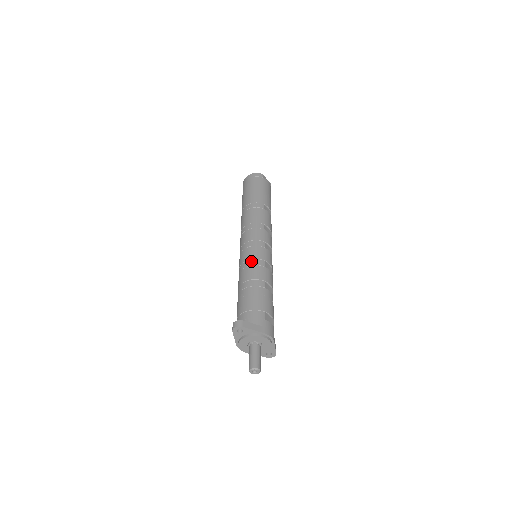
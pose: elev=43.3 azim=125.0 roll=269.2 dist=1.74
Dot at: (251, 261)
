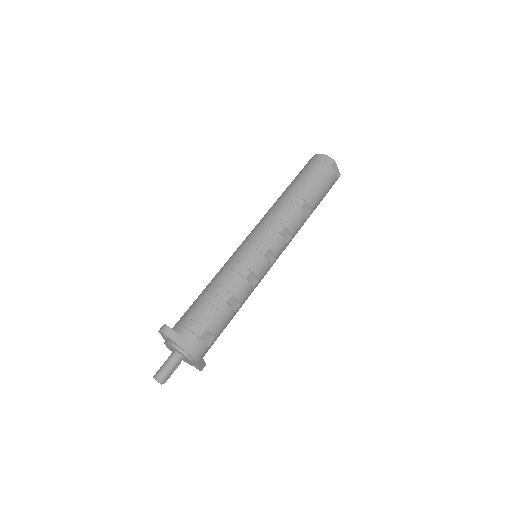
Dot at: (237, 264)
